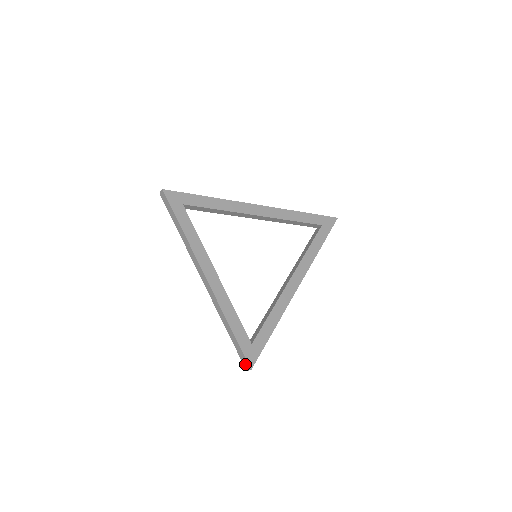
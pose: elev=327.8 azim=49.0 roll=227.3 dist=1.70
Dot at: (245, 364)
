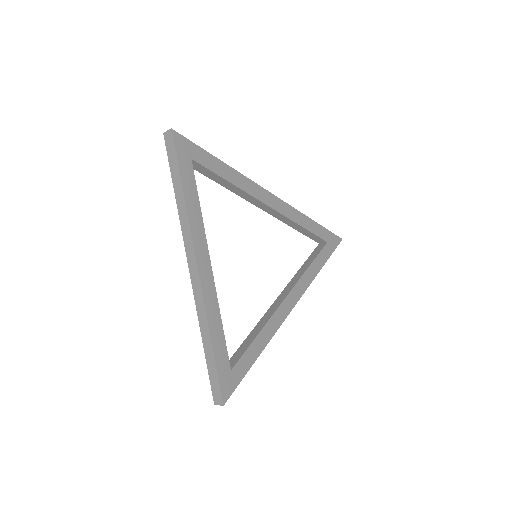
Dot at: (216, 395)
